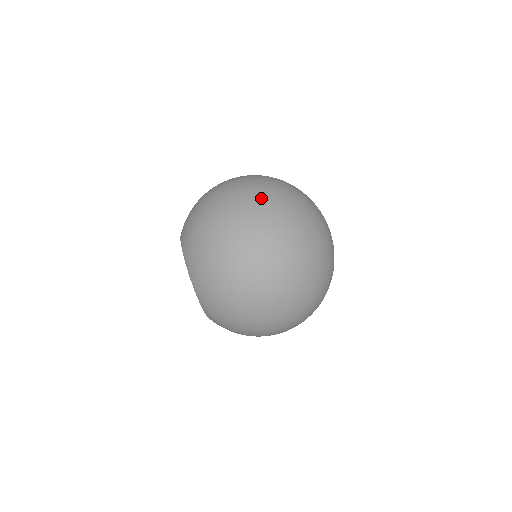
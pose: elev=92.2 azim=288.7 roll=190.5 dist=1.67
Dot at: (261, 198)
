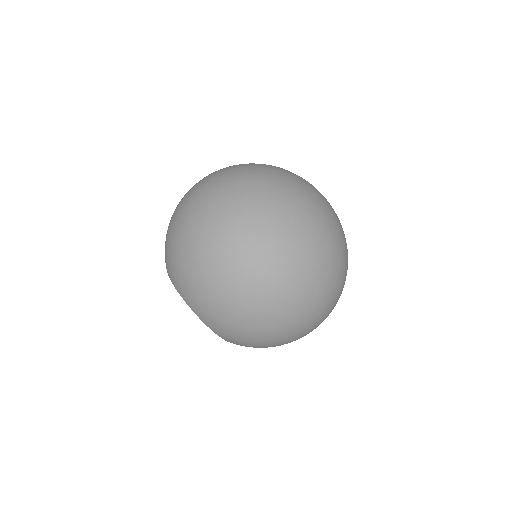
Dot at: (223, 184)
